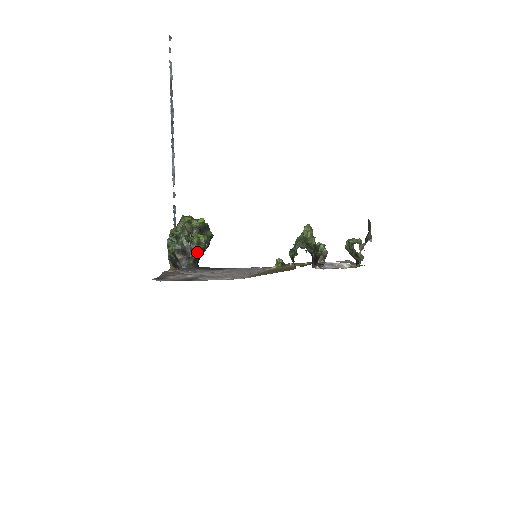
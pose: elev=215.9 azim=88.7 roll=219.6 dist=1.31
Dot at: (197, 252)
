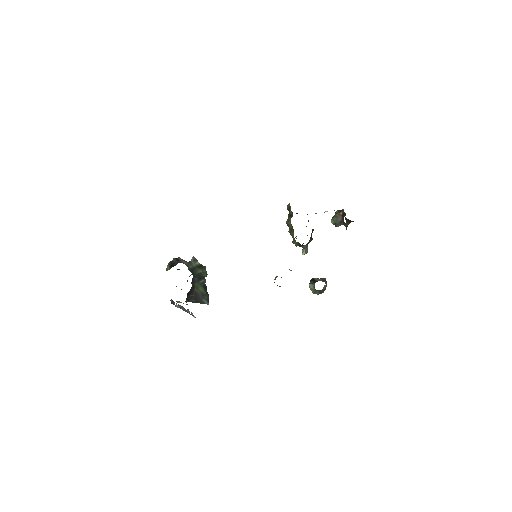
Dot at: (199, 263)
